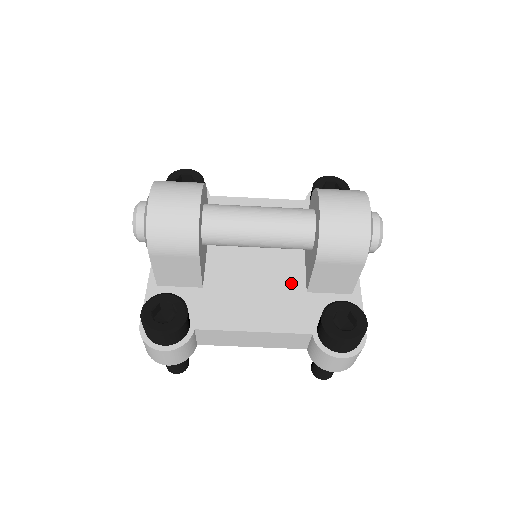
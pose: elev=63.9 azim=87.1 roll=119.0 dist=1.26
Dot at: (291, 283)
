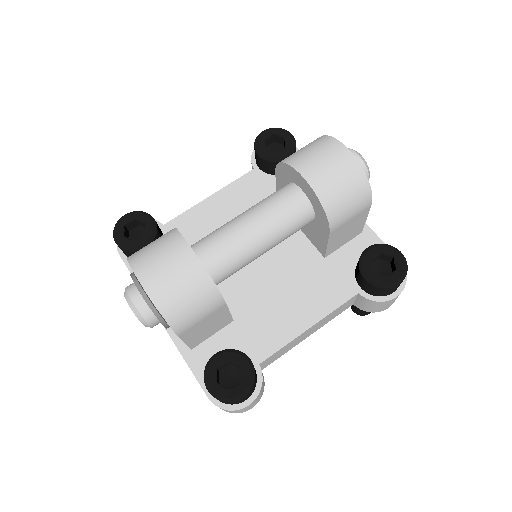
Dot at: (305, 259)
